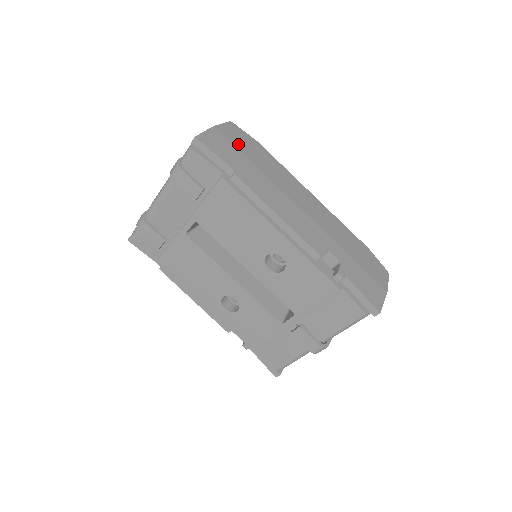
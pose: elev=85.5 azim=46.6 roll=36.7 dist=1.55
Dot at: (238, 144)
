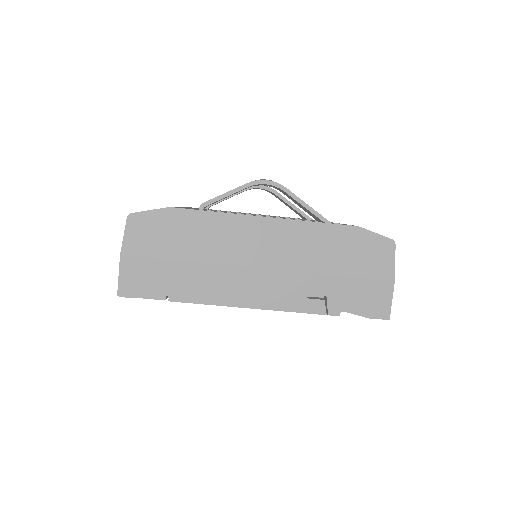
Dot at: (154, 249)
